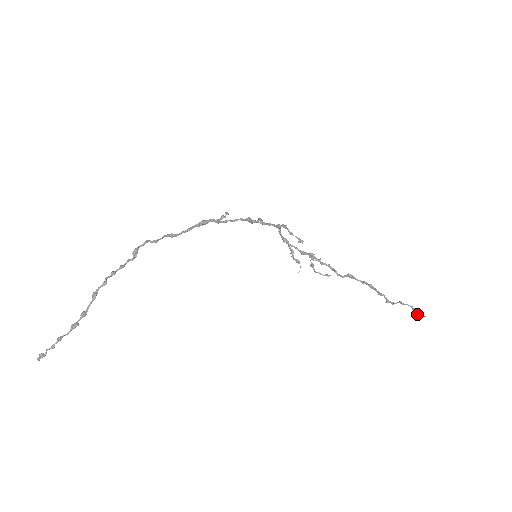
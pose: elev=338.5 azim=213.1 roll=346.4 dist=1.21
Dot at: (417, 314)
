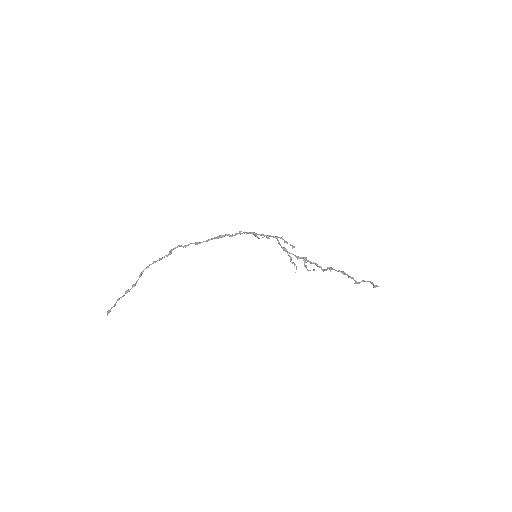
Dot at: (375, 287)
